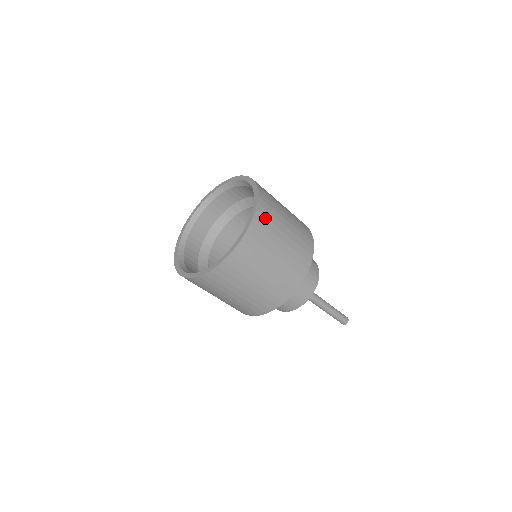
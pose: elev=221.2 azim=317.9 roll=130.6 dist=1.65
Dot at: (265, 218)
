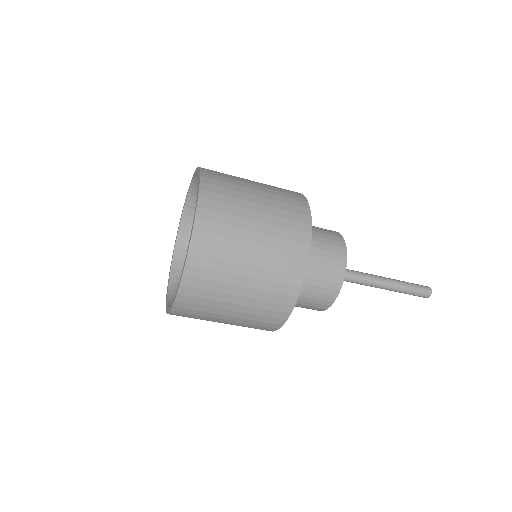
Dot at: occluded
